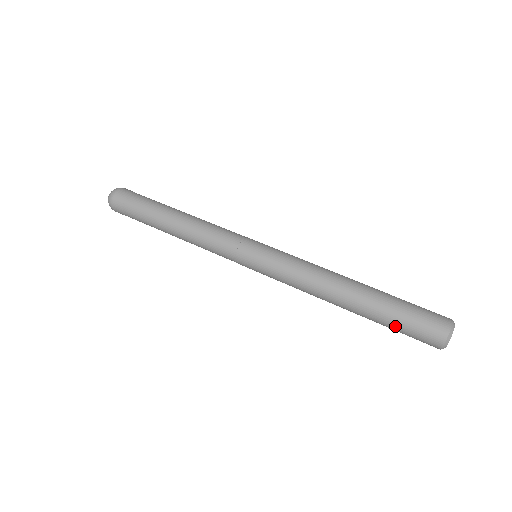
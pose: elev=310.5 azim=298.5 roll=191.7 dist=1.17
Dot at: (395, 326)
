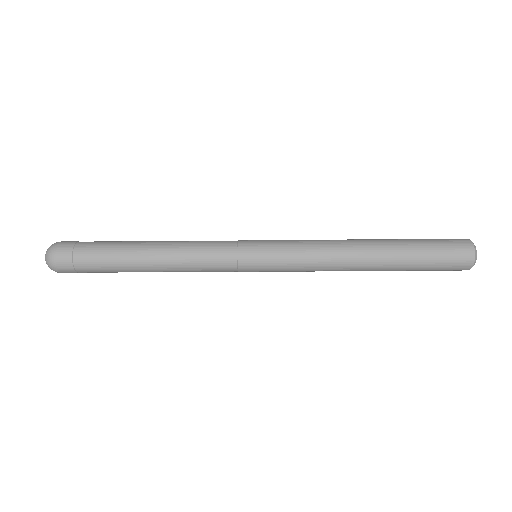
Dot at: (420, 270)
